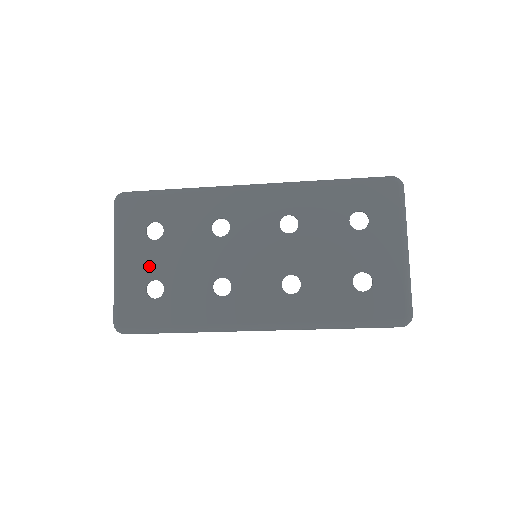
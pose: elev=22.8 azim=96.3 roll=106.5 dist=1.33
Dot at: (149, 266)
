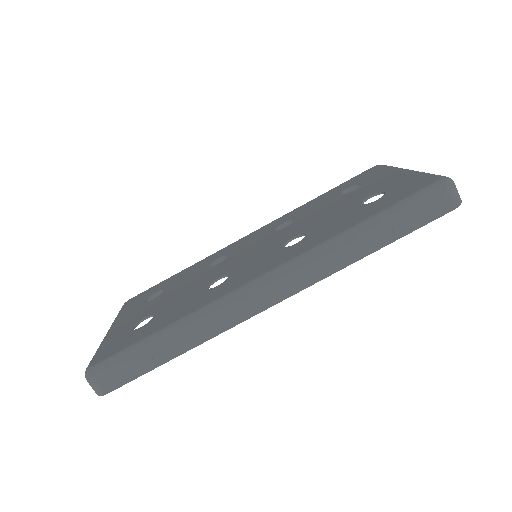
Dot at: (141, 314)
